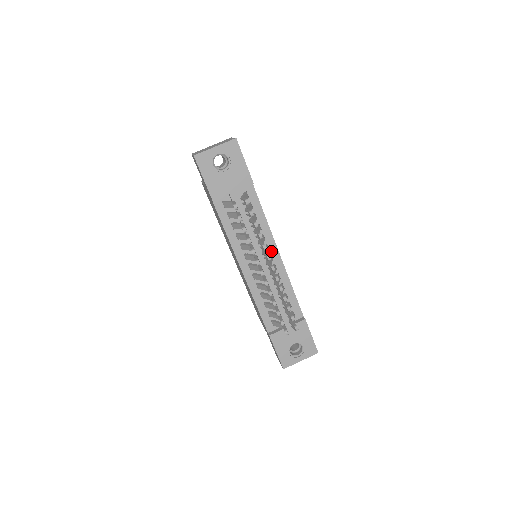
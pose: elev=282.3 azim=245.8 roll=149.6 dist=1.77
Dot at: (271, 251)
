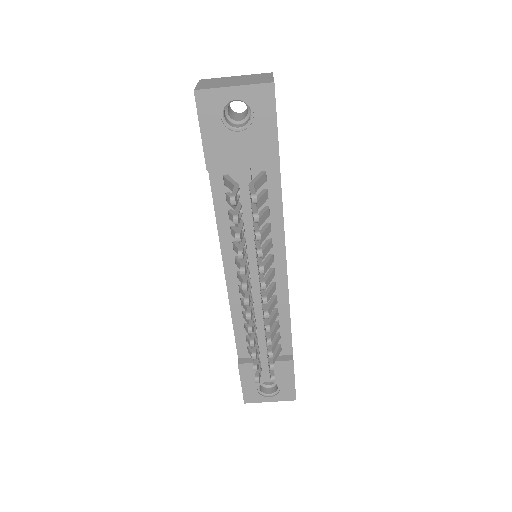
Dot at: (276, 264)
